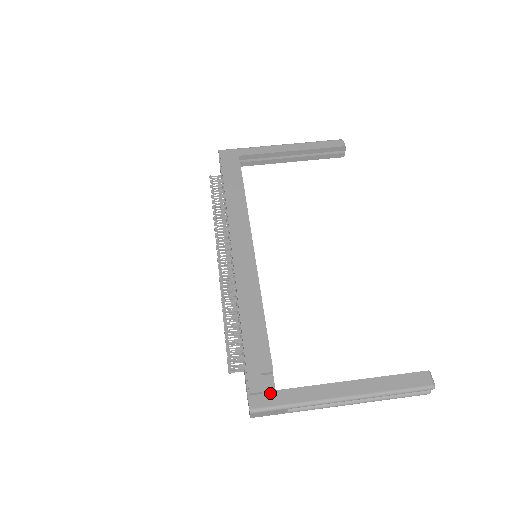
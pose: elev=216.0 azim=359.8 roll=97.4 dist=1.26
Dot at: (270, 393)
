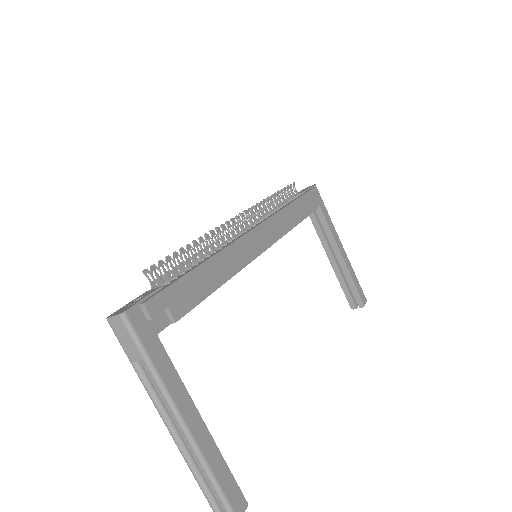
Dot at: (152, 329)
